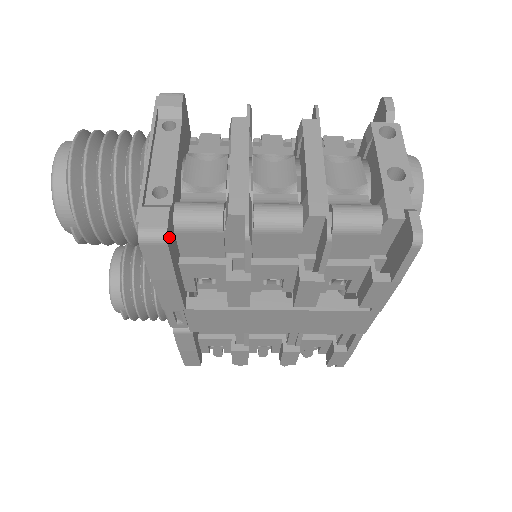
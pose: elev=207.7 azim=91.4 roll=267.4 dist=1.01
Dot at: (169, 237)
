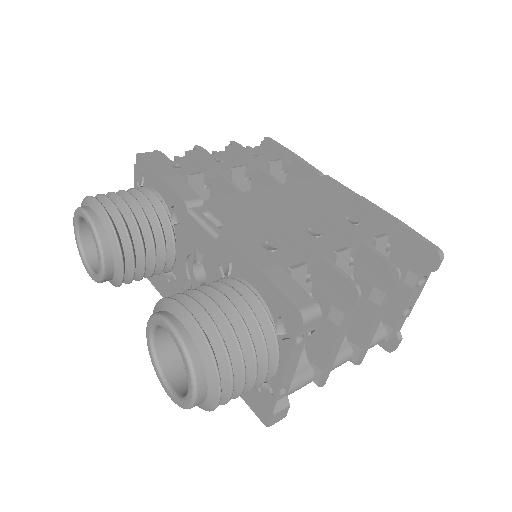
Dot at: occluded
